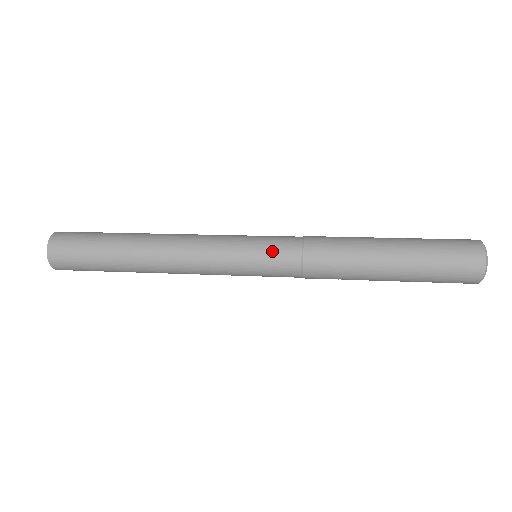
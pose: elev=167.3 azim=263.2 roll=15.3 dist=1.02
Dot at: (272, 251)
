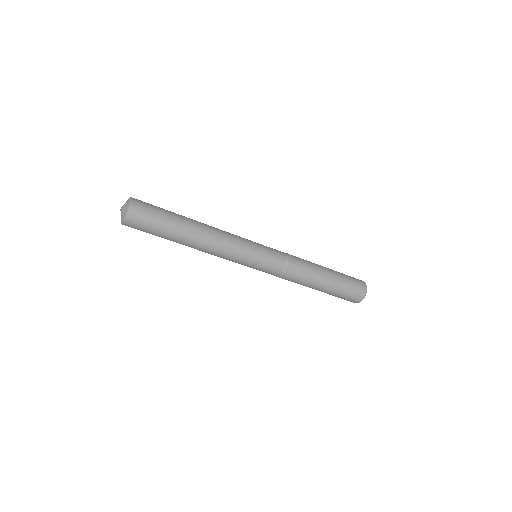
Dot at: (272, 251)
